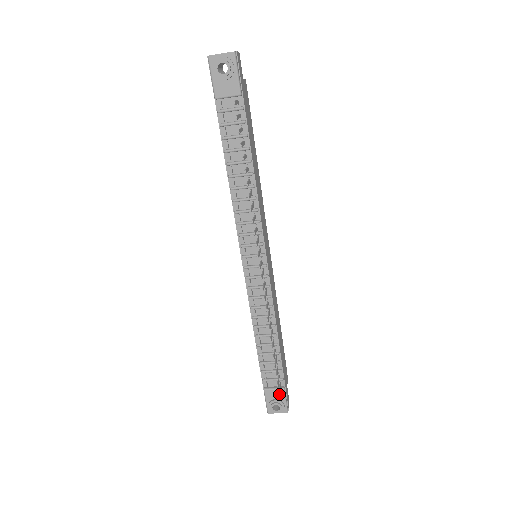
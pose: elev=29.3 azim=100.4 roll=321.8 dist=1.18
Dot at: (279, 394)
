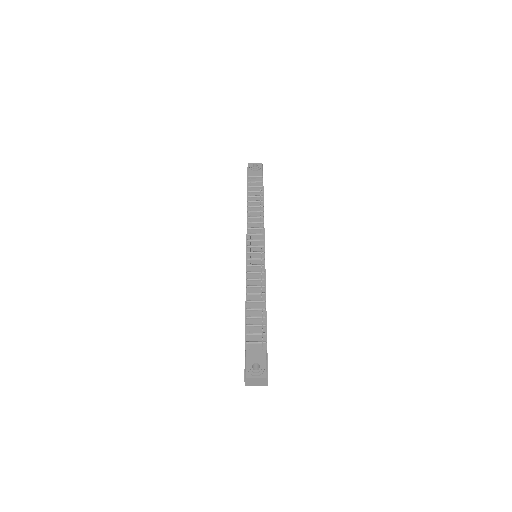
Dot at: occluded
